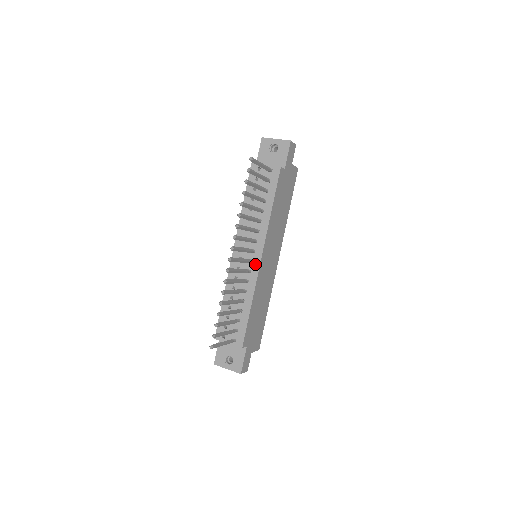
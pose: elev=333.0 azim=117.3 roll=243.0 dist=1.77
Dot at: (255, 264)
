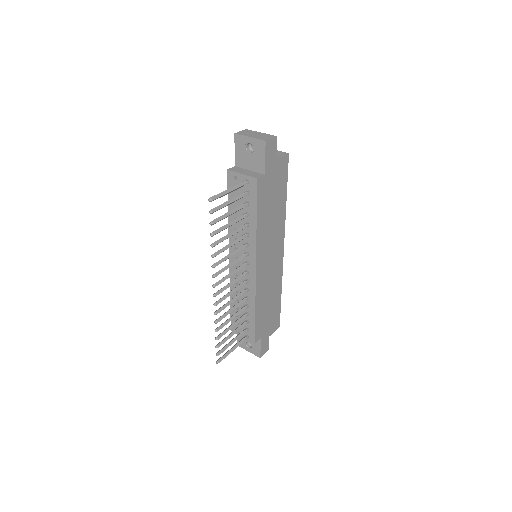
Dot at: (251, 275)
